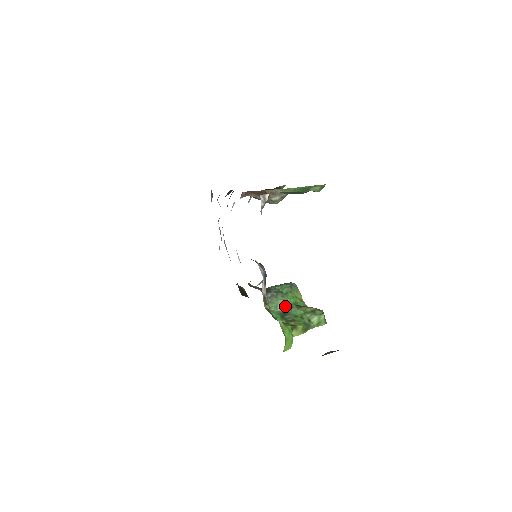
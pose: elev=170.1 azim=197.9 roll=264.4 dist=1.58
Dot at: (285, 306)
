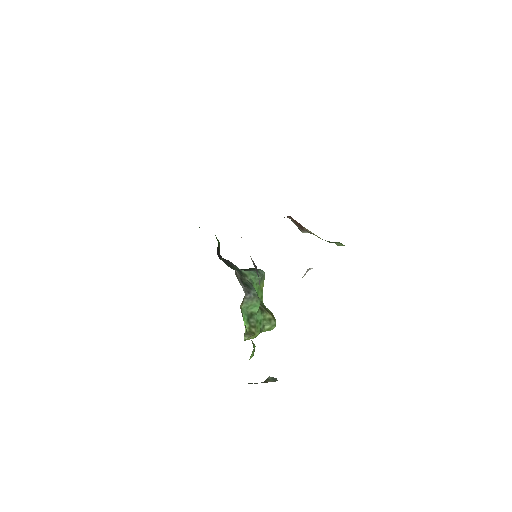
Dot at: (254, 309)
